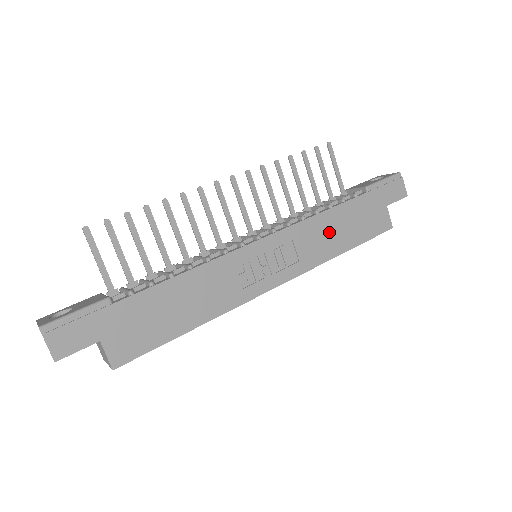
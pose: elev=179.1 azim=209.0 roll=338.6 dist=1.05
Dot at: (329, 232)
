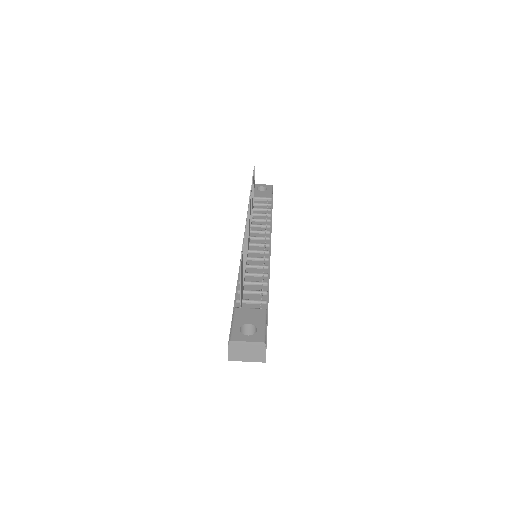
Dot at: occluded
